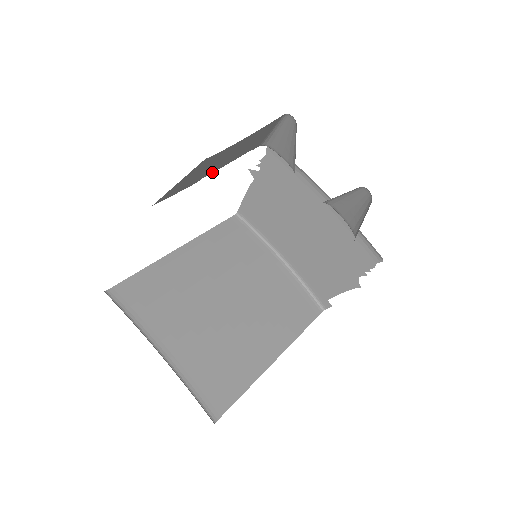
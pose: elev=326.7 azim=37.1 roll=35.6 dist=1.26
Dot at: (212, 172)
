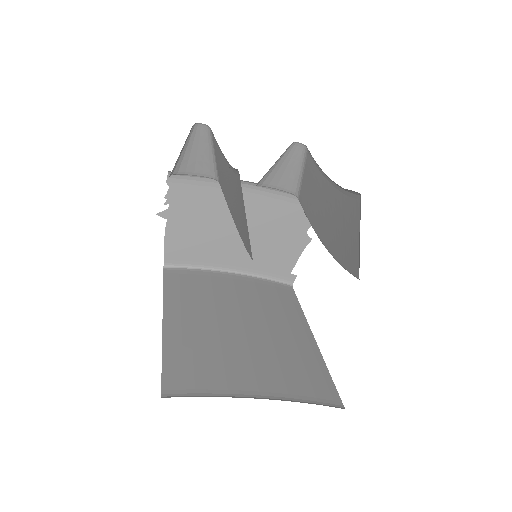
Dot at: occluded
